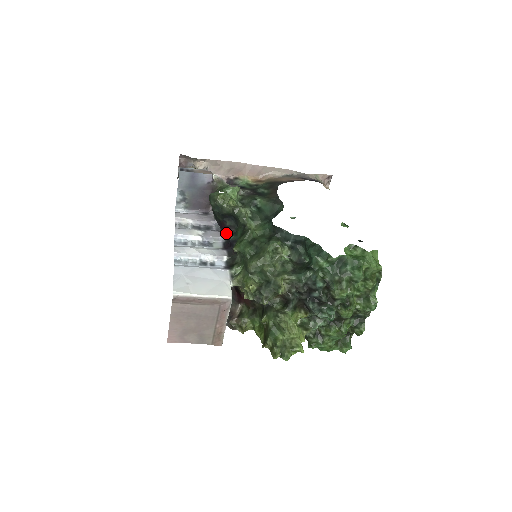
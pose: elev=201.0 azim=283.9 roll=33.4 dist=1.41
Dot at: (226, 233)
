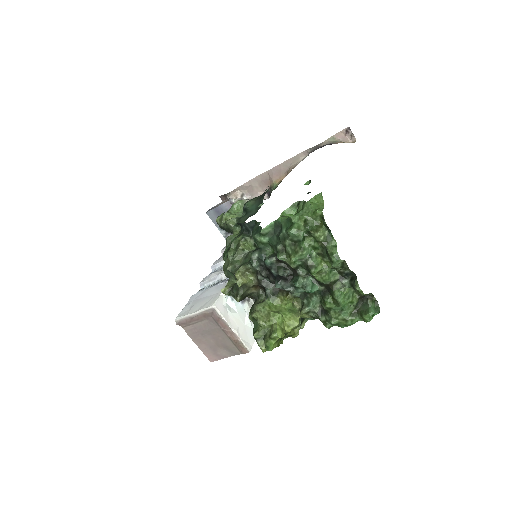
Dot at: occluded
